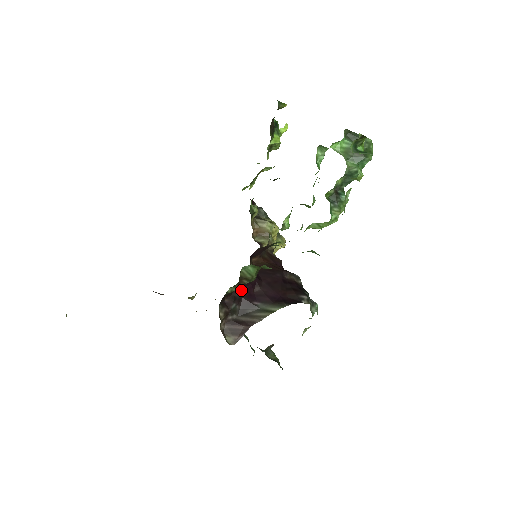
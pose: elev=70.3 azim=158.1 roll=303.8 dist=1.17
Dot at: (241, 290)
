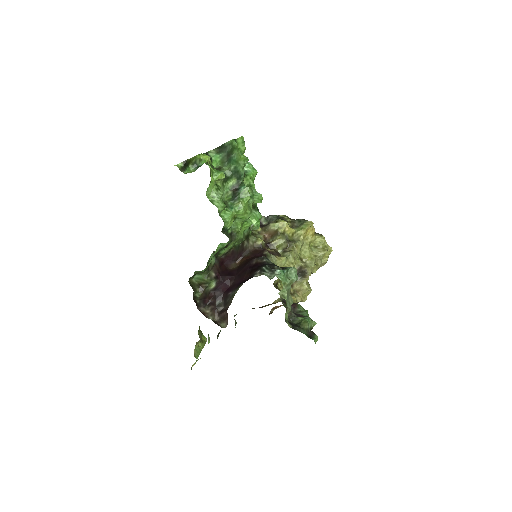
Dot at: (220, 289)
